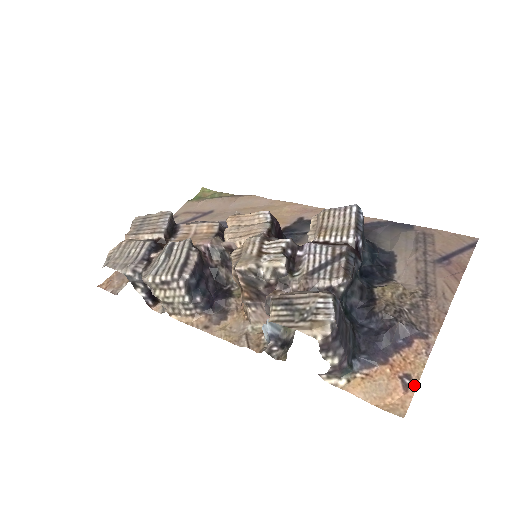
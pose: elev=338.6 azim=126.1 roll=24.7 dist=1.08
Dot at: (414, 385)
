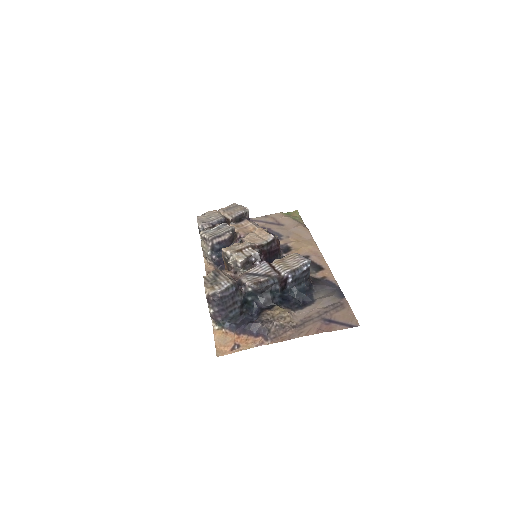
Dot at: (236, 351)
